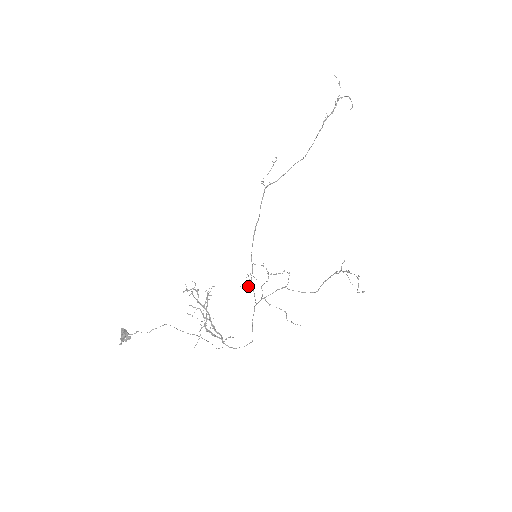
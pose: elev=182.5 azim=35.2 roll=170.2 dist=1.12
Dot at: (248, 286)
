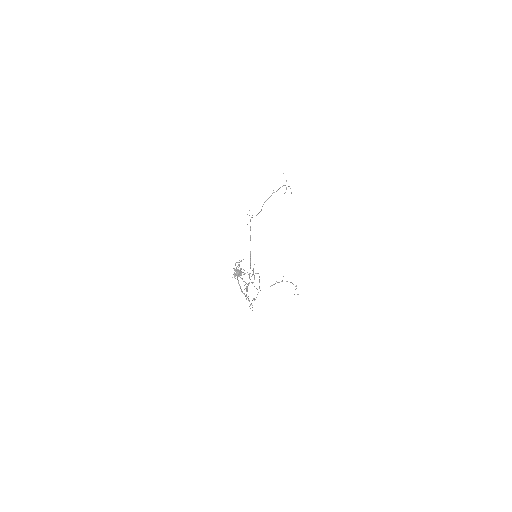
Dot at: occluded
